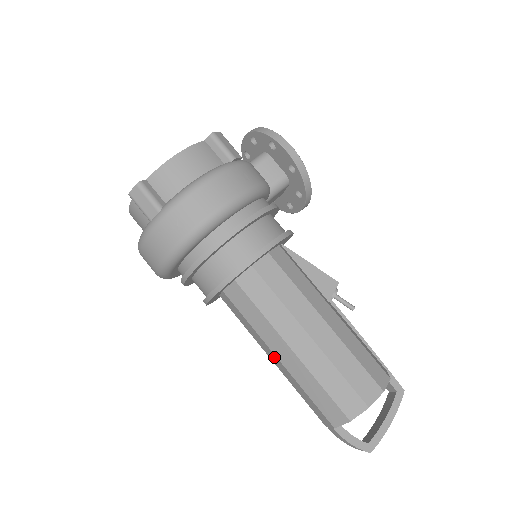
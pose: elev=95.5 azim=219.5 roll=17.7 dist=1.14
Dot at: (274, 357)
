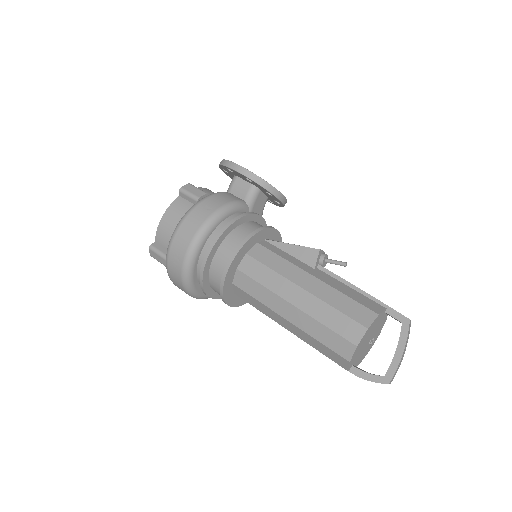
Dot at: occluded
